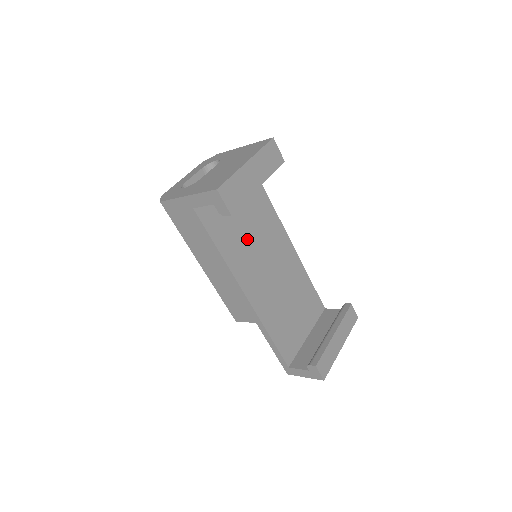
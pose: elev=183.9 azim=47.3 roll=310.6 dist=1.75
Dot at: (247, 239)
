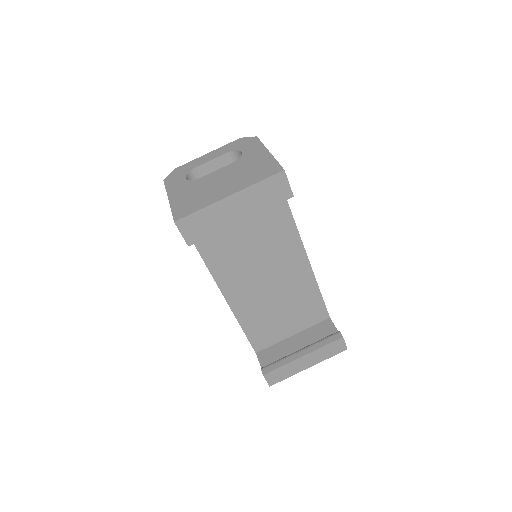
Dot at: (241, 245)
